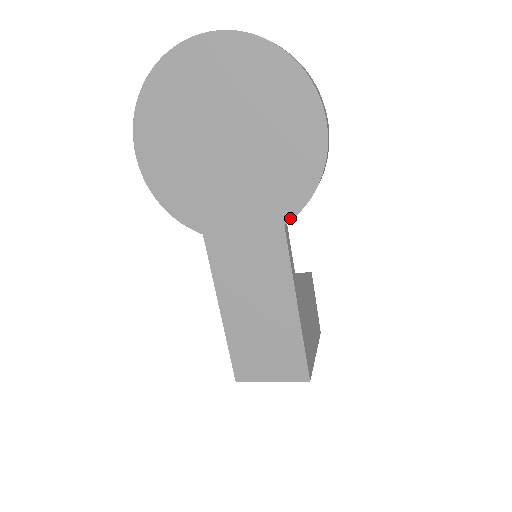
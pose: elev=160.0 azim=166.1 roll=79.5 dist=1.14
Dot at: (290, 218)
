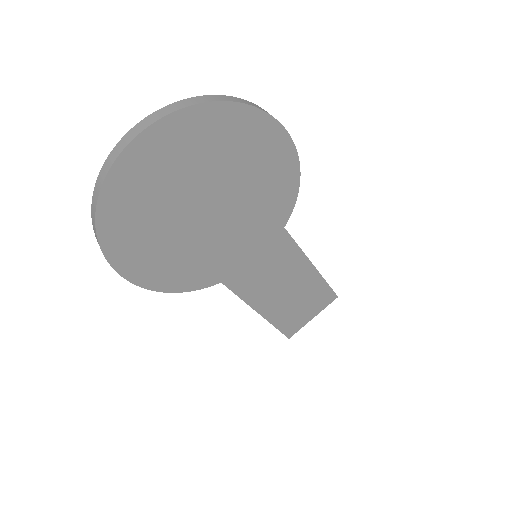
Dot at: (287, 220)
